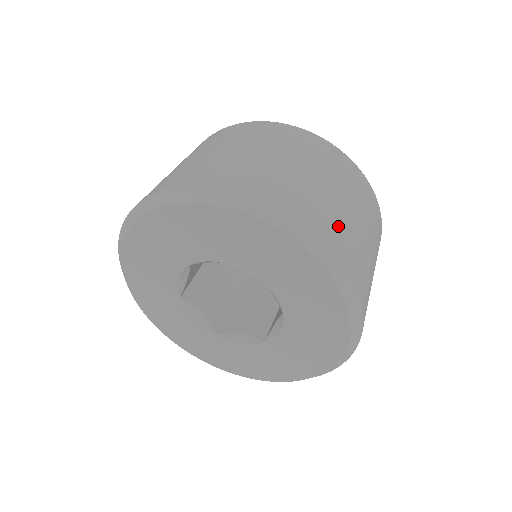
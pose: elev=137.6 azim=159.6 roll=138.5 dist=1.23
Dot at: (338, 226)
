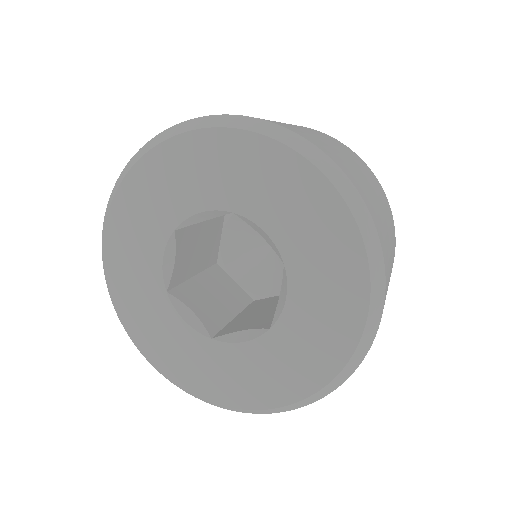
Dot at: (329, 149)
